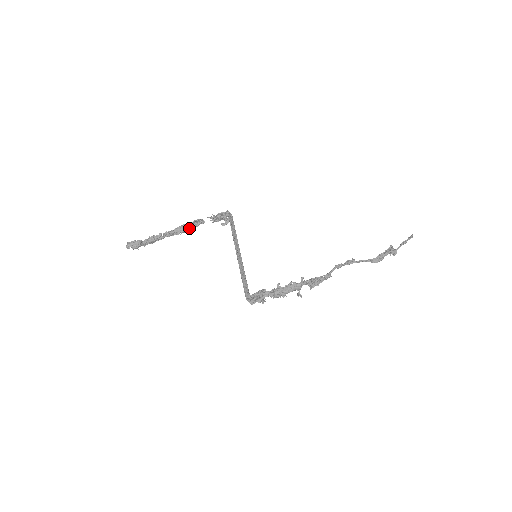
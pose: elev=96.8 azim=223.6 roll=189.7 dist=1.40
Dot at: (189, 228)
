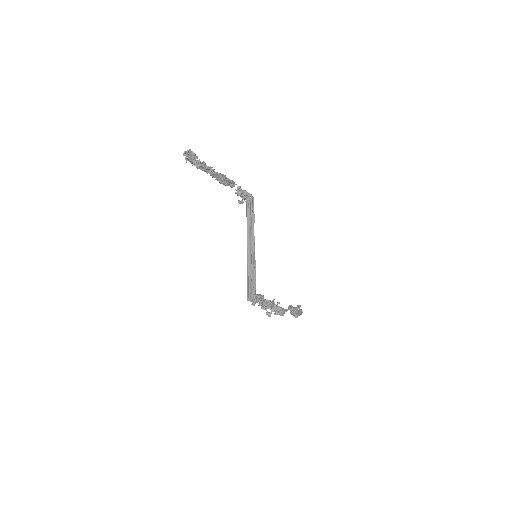
Dot at: (225, 183)
